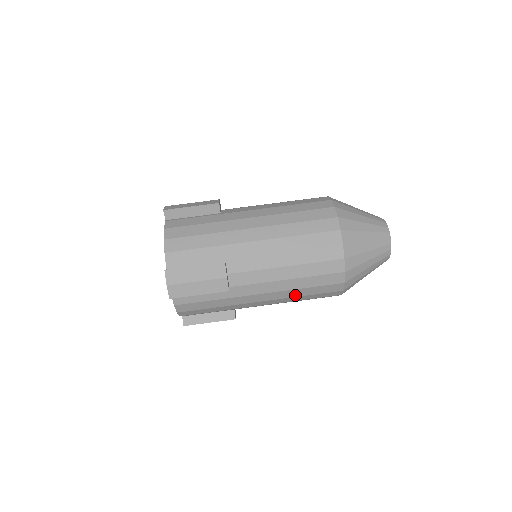
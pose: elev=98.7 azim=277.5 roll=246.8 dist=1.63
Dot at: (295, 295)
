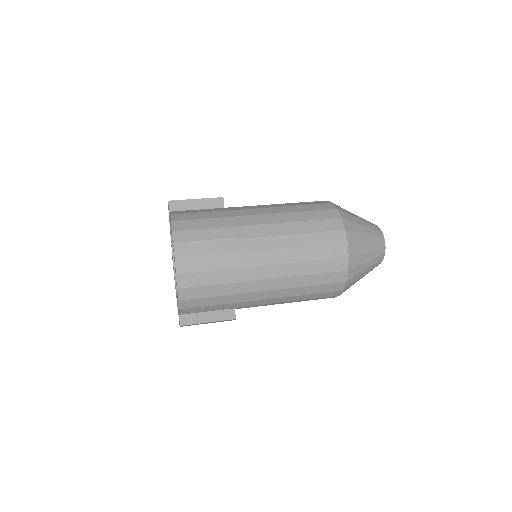
Dot at: (300, 284)
